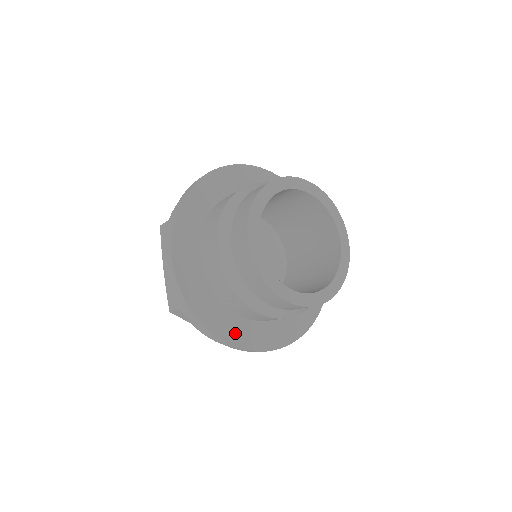
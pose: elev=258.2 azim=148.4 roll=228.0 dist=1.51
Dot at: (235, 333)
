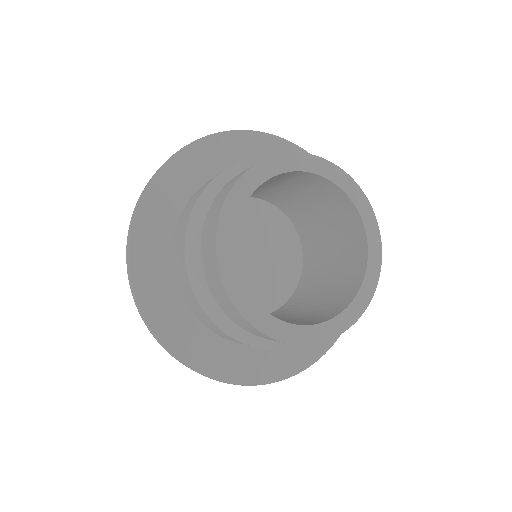
Dot at: (149, 274)
